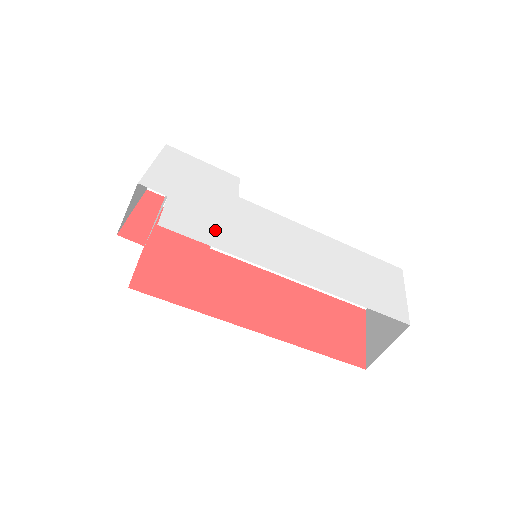
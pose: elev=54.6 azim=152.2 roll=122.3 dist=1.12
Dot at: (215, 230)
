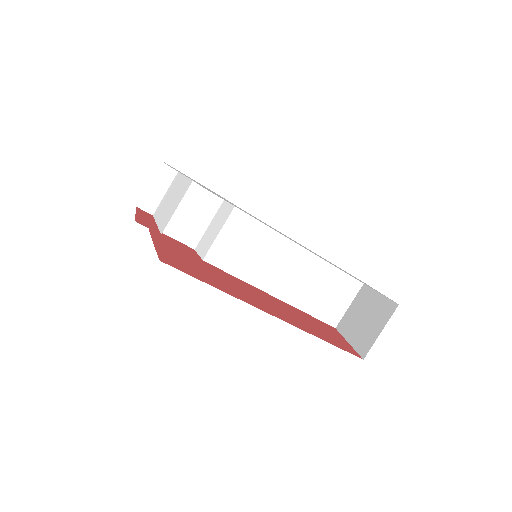
Dot at: occluded
